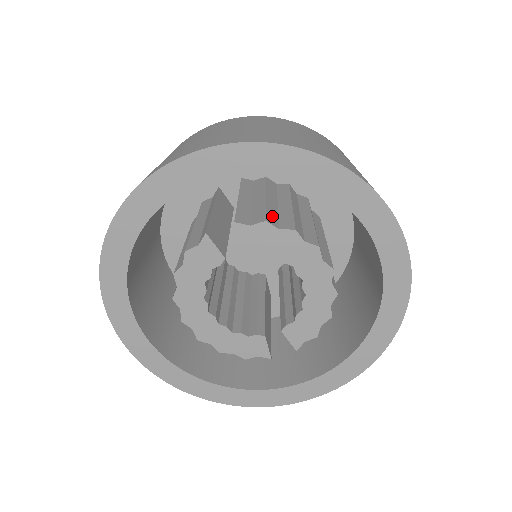
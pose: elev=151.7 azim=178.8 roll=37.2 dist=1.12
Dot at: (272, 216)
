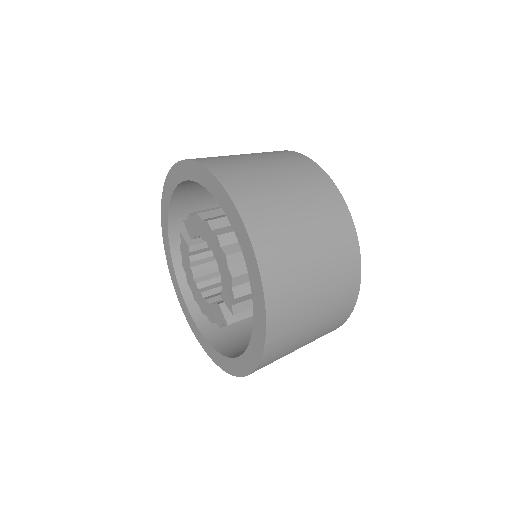
Dot at: occluded
